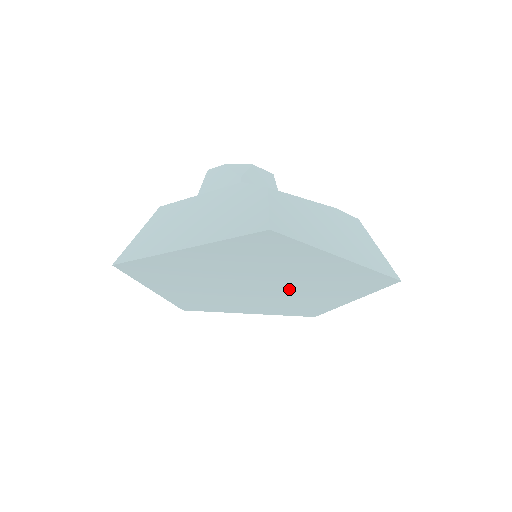
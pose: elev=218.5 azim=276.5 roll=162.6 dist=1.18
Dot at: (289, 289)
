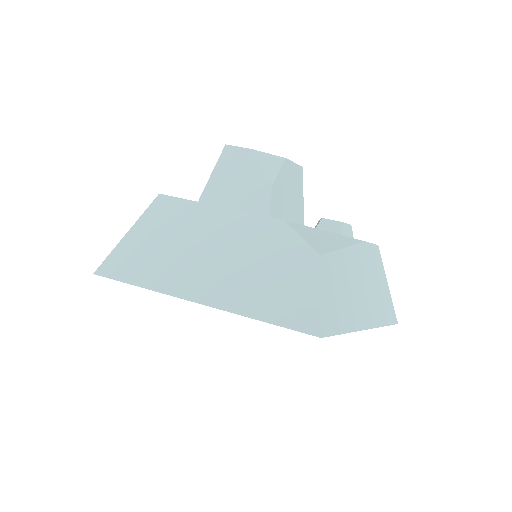
Dot at: occluded
